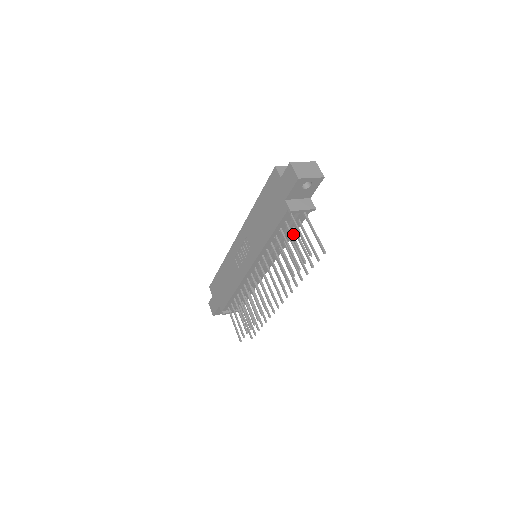
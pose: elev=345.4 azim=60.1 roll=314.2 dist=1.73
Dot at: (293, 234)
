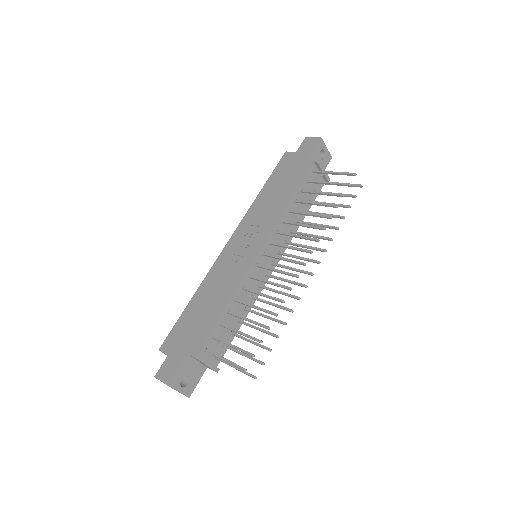
Dot at: (305, 215)
